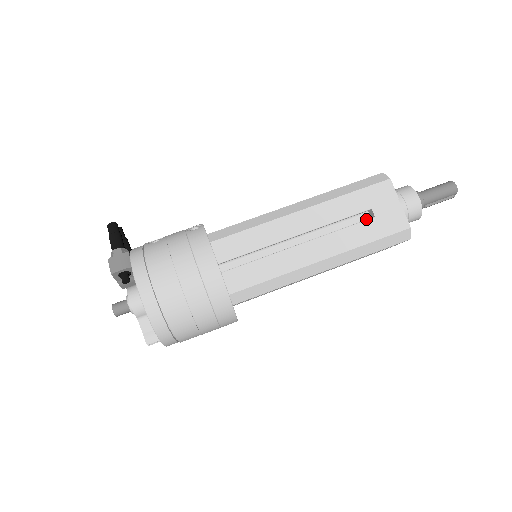
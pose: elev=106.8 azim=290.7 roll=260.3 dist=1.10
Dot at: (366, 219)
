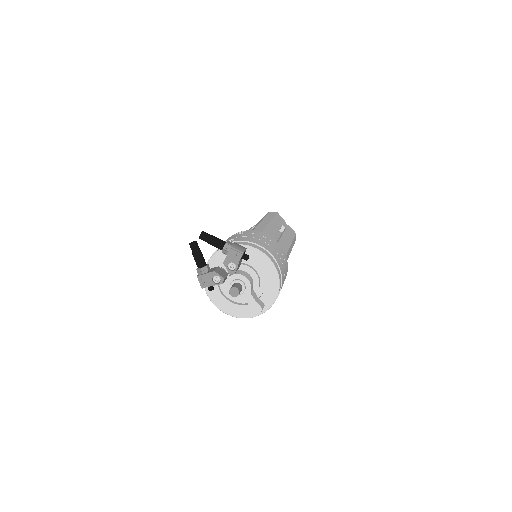
Dot at: (280, 232)
